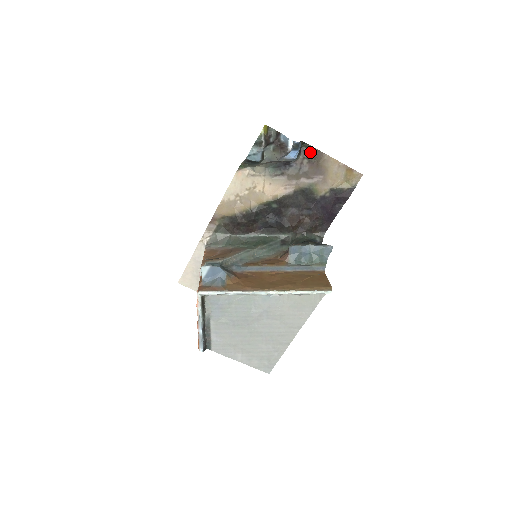
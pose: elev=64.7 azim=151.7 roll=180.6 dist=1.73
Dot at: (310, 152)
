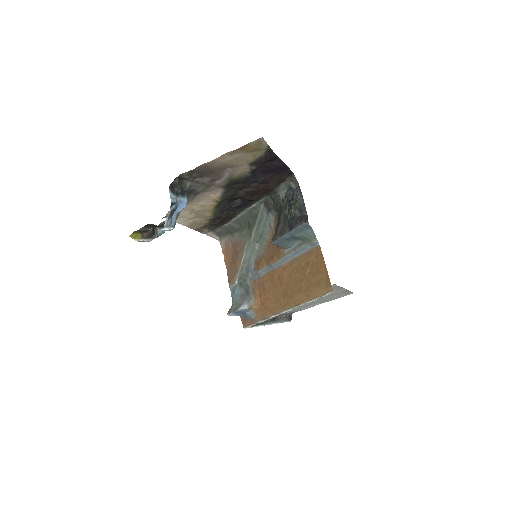
Dot at: (190, 175)
